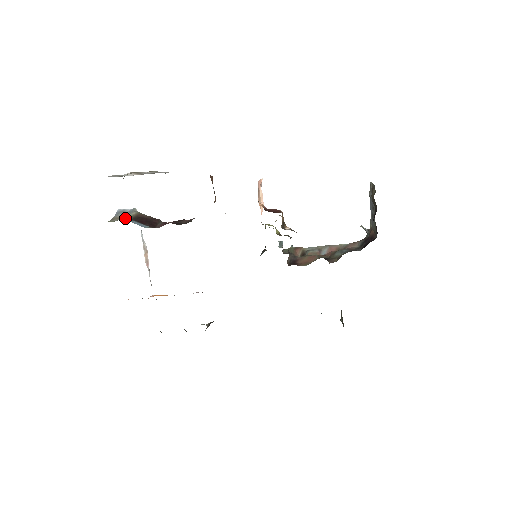
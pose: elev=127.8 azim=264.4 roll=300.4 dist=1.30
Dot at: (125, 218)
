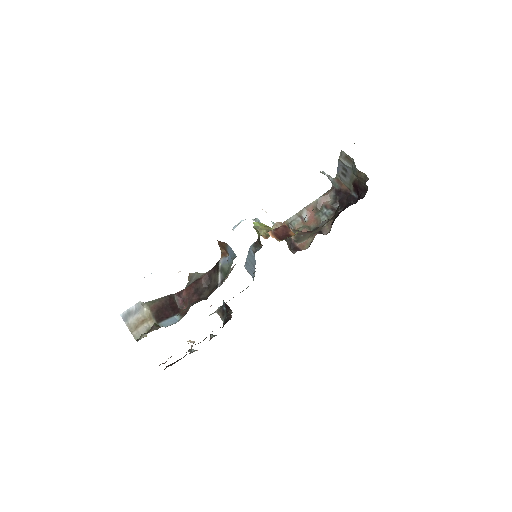
Dot at: (147, 323)
